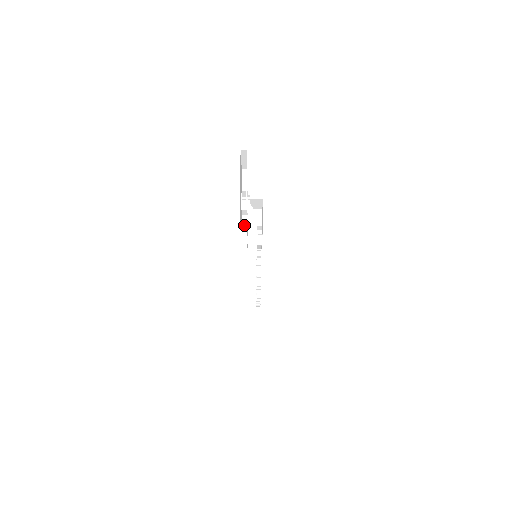
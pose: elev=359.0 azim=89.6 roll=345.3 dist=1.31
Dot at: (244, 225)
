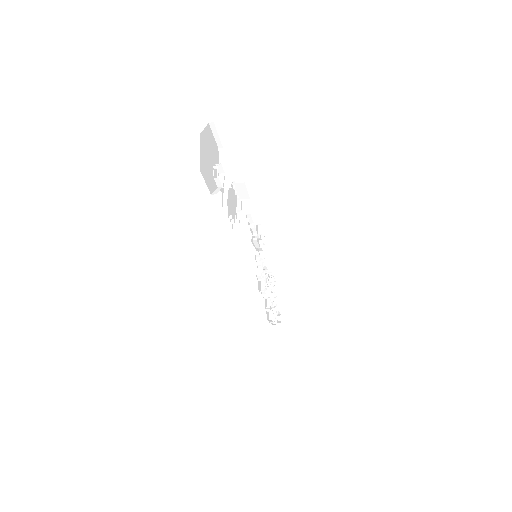
Dot at: (216, 191)
